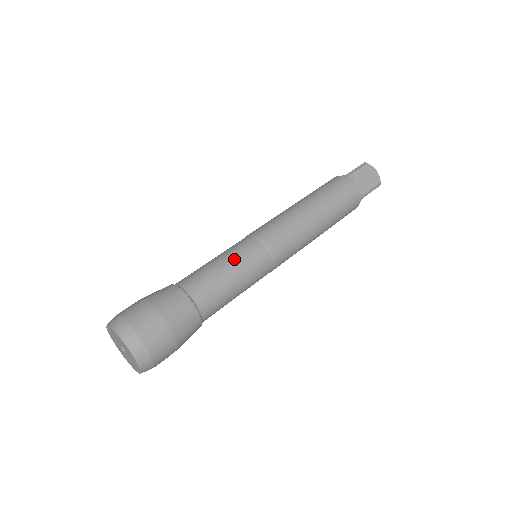
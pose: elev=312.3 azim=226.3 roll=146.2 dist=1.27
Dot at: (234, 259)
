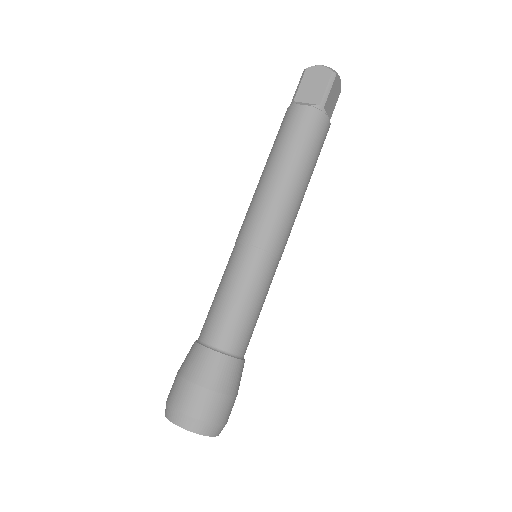
Dot at: (259, 293)
